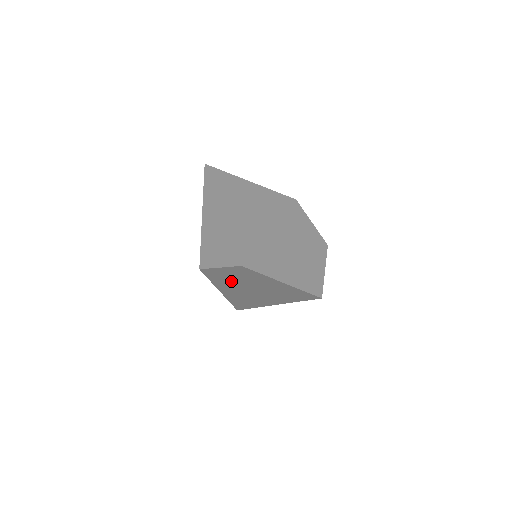
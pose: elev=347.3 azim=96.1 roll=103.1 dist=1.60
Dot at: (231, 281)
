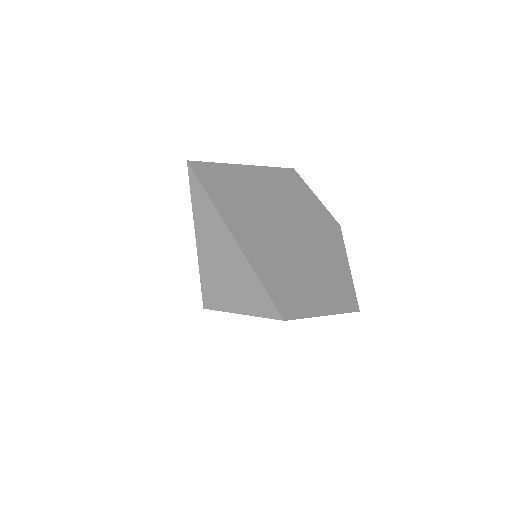
Dot at: occluded
